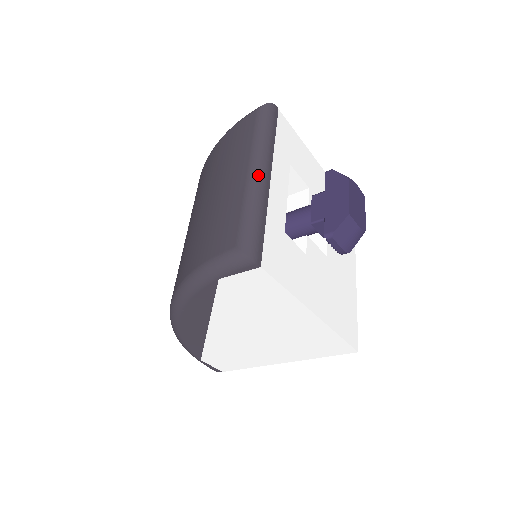
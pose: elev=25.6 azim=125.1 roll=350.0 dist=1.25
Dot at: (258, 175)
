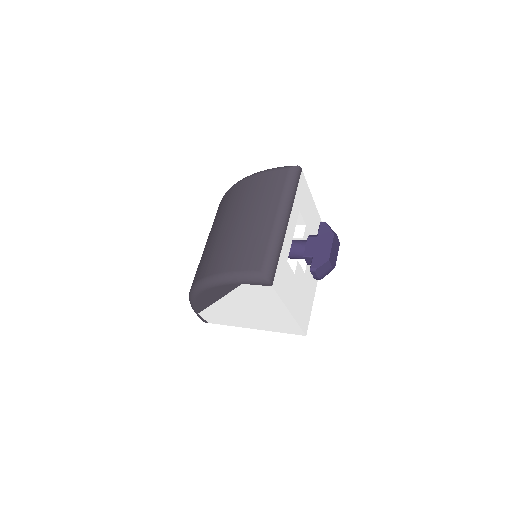
Dot at: (281, 223)
